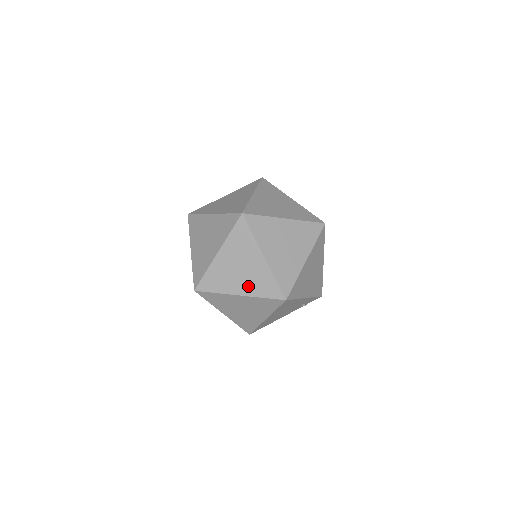
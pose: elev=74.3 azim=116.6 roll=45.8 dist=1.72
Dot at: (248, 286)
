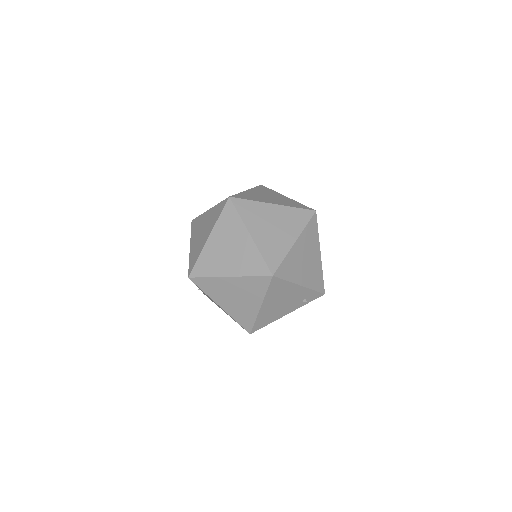
Dot at: (237, 266)
